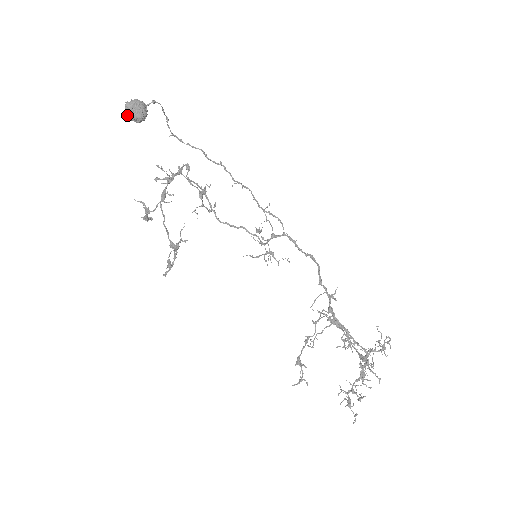
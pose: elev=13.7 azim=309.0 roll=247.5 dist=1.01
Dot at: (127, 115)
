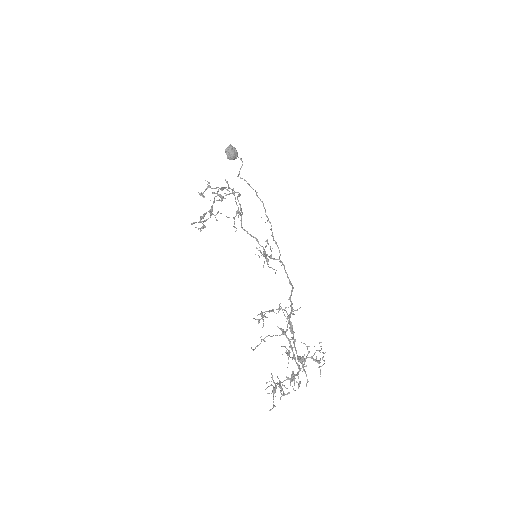
Dot at: (226, 150)
